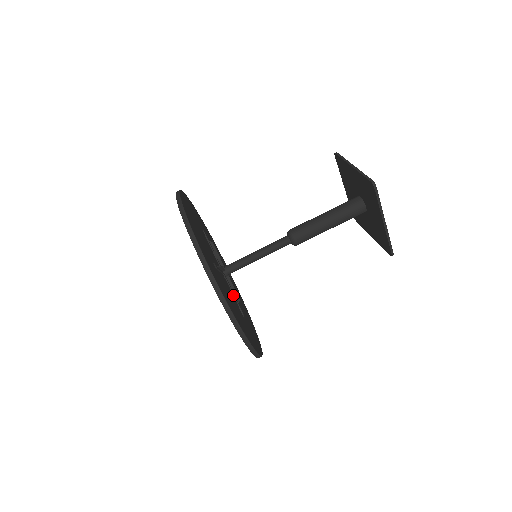
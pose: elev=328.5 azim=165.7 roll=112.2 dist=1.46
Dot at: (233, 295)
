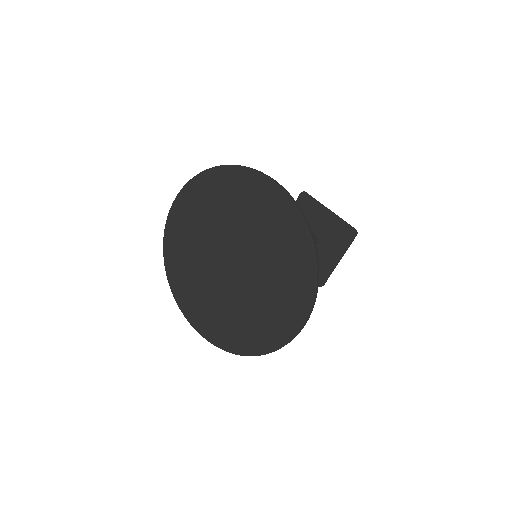
Dot at: (242, 289)
